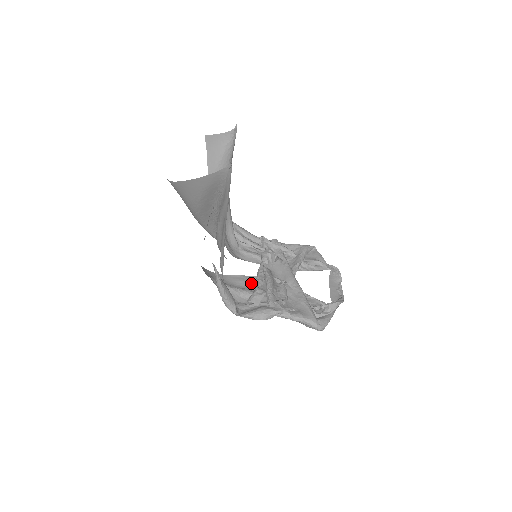
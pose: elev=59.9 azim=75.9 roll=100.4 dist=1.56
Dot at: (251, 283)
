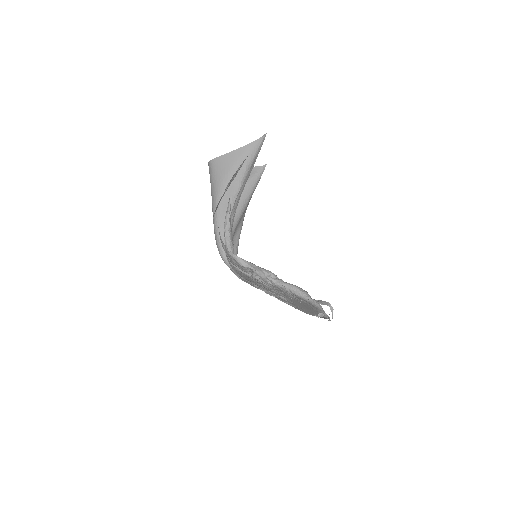
Dot at: occluded
